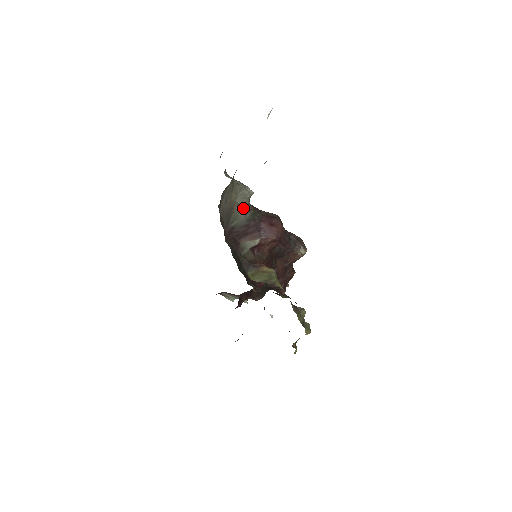
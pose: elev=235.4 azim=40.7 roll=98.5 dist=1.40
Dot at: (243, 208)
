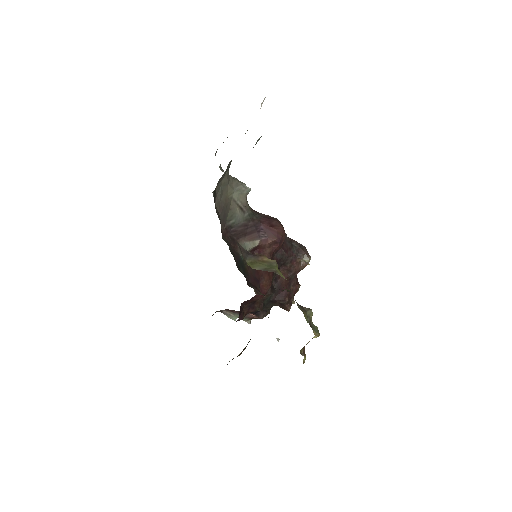
Dot at: (240, 206)
